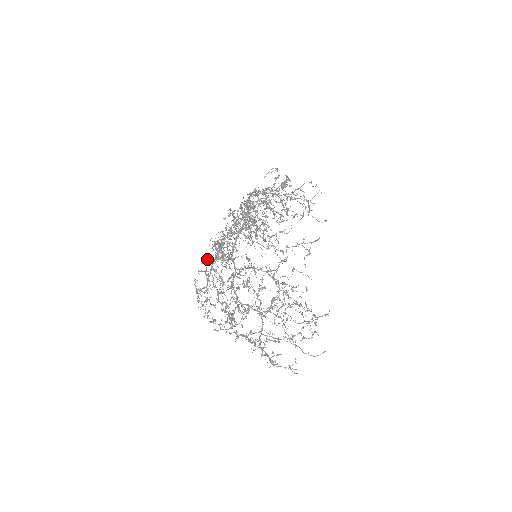
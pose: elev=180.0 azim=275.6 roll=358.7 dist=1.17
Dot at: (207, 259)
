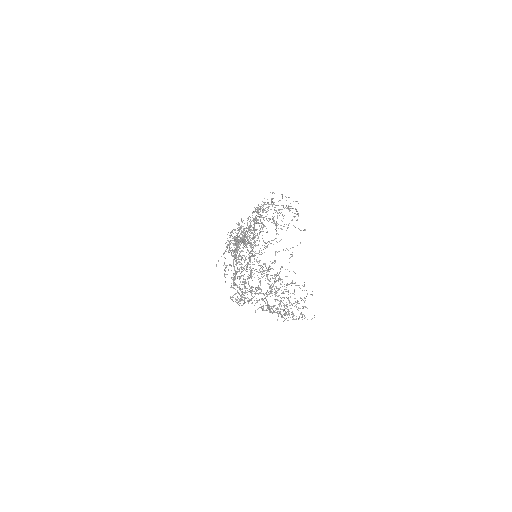
Dot at: occluded
